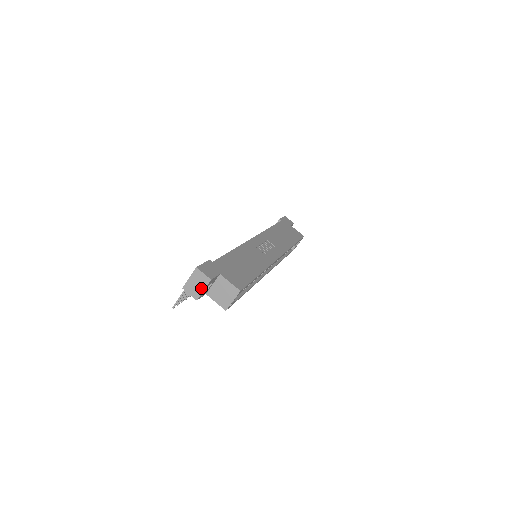
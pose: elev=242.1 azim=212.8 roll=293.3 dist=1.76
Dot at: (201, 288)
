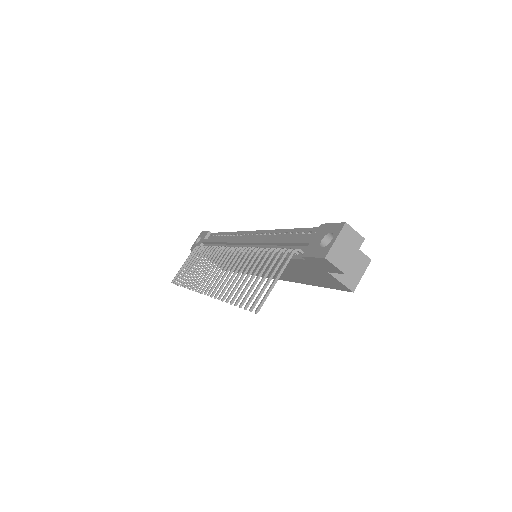
Dot at: (351, 253)
